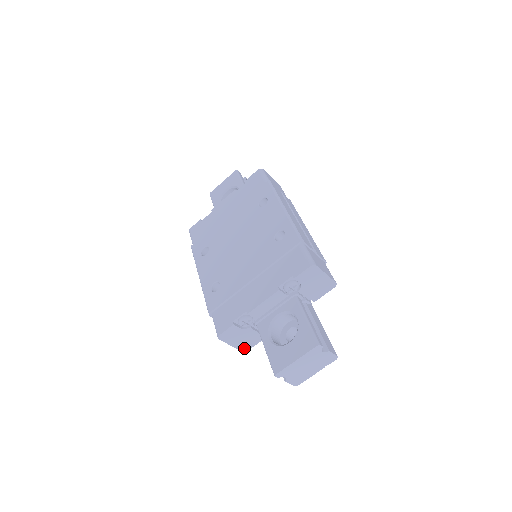
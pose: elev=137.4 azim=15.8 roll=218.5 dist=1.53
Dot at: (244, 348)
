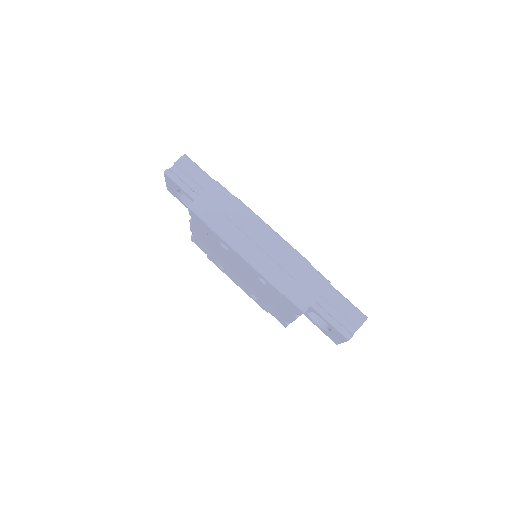
Dot at: occluded
